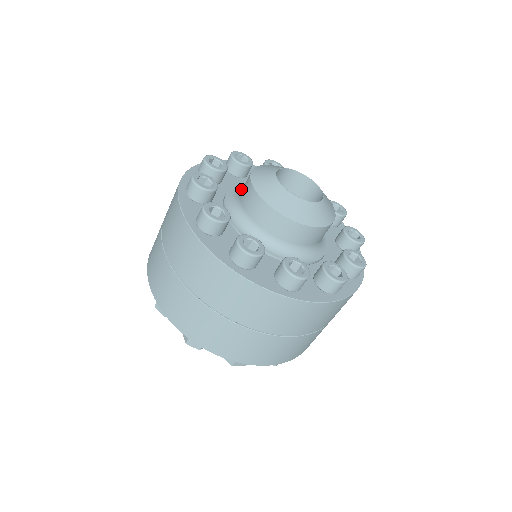
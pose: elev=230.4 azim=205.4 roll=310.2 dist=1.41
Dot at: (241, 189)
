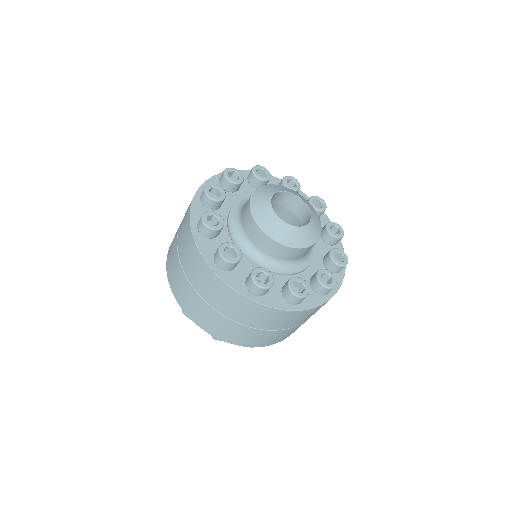
Dot at: (237, 226)
